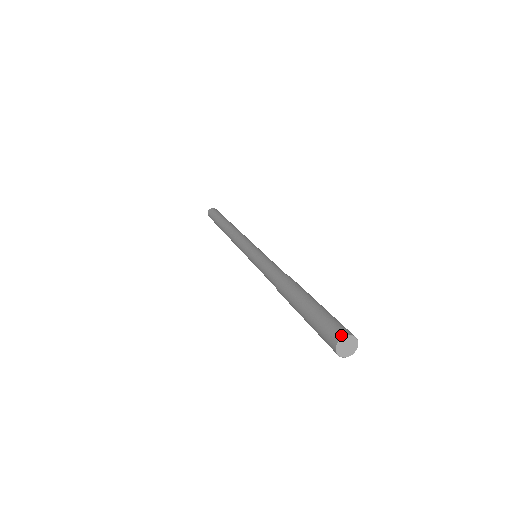
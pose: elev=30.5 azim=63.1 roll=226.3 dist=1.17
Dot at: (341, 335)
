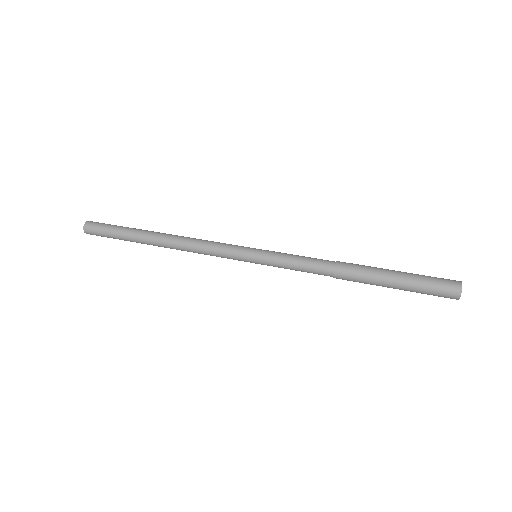
Dot at: (459, 281)
